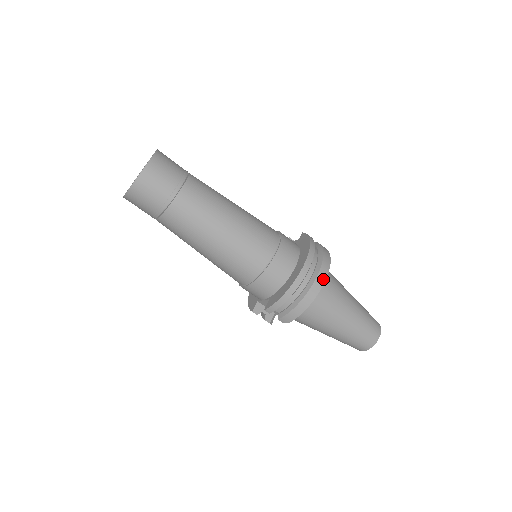
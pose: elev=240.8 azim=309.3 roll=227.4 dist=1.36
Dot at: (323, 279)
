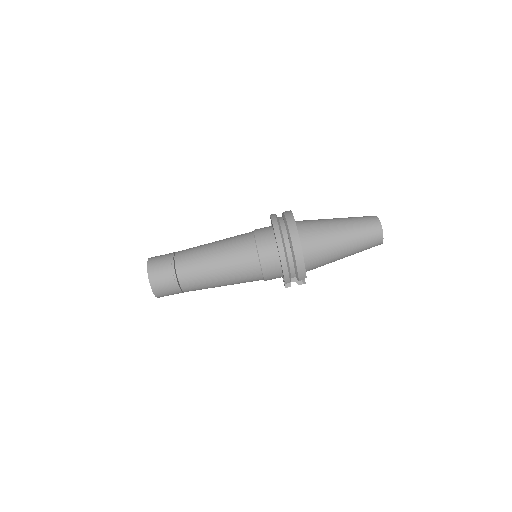
Dot at: (296, 236)
